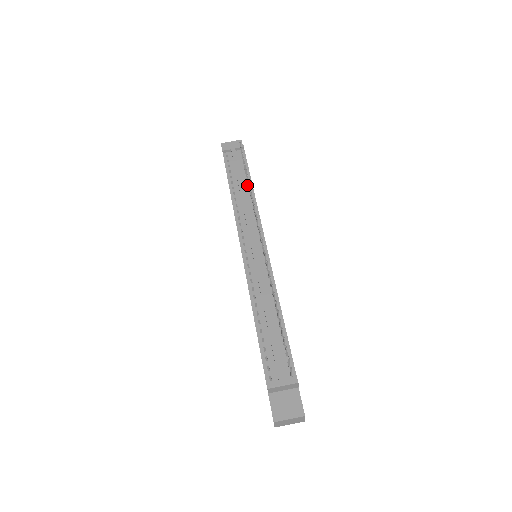
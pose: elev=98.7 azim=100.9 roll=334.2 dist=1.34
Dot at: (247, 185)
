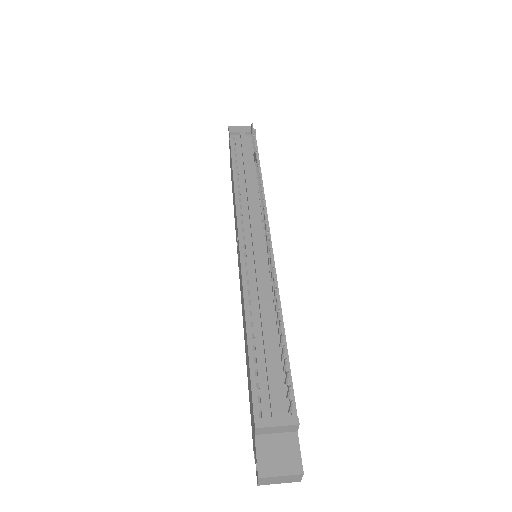
Dot at: (255, 172)
